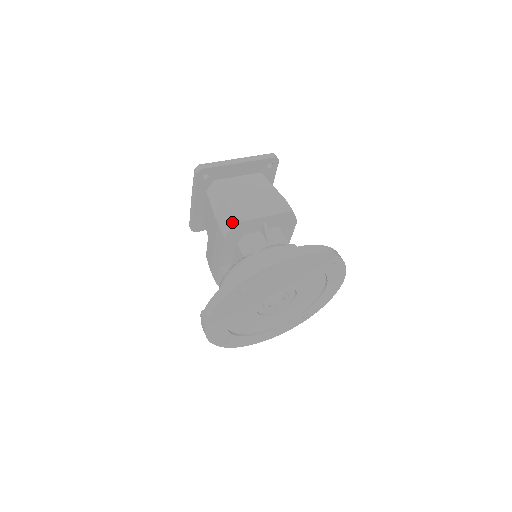
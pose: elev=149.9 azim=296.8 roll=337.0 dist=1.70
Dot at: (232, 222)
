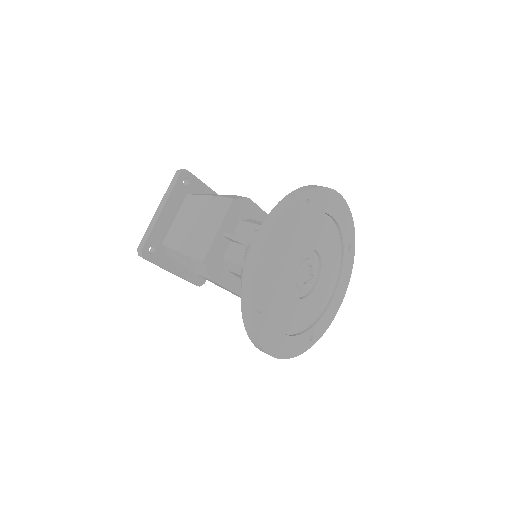
Dot at: (200, 265)
